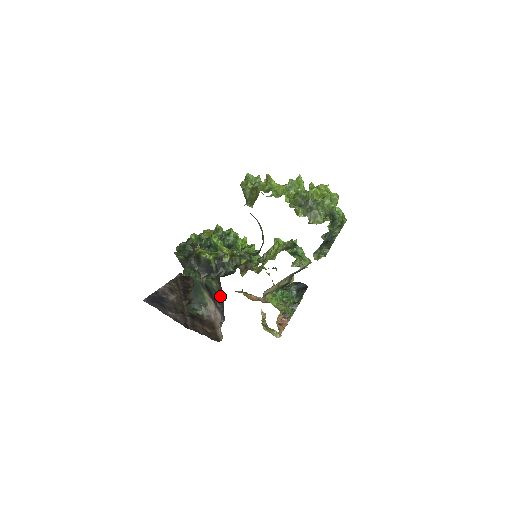
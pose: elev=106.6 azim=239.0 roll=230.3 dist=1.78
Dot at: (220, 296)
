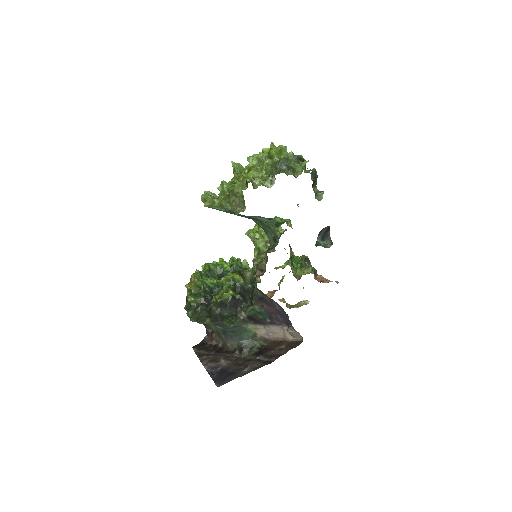
Dot at: (266, 312)
